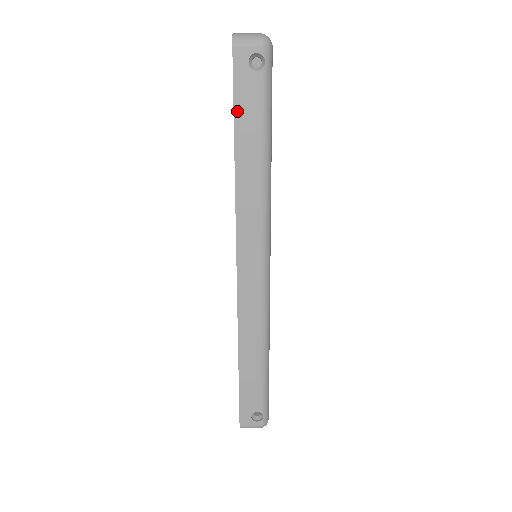
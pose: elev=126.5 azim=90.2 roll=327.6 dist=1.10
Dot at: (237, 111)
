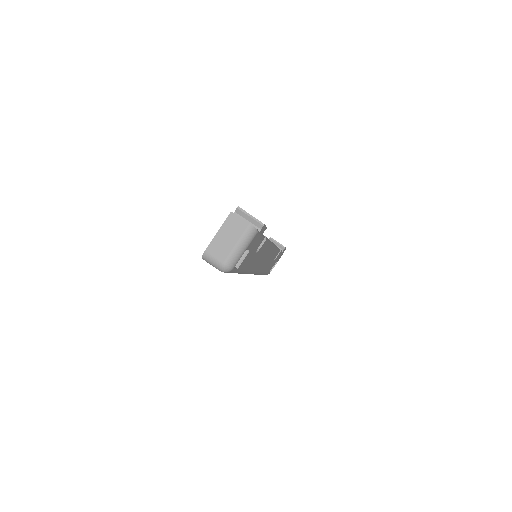
Dot at: occluded
